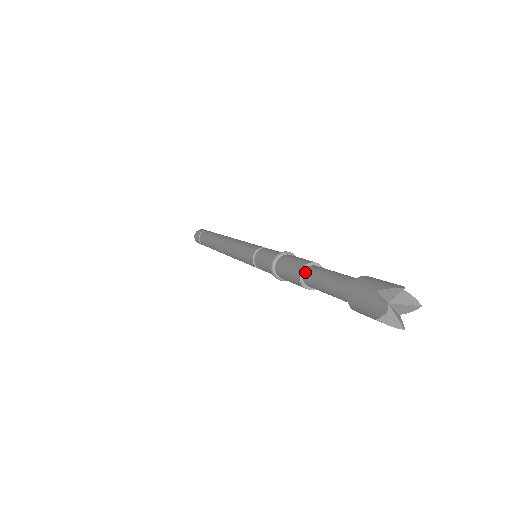
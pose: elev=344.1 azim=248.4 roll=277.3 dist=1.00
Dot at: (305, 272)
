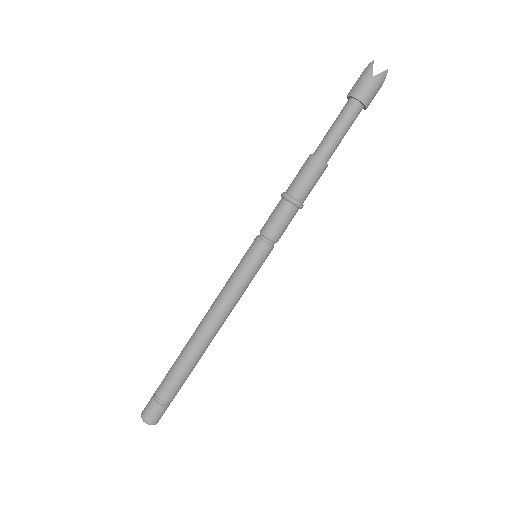
Dot at: (314, 152)
